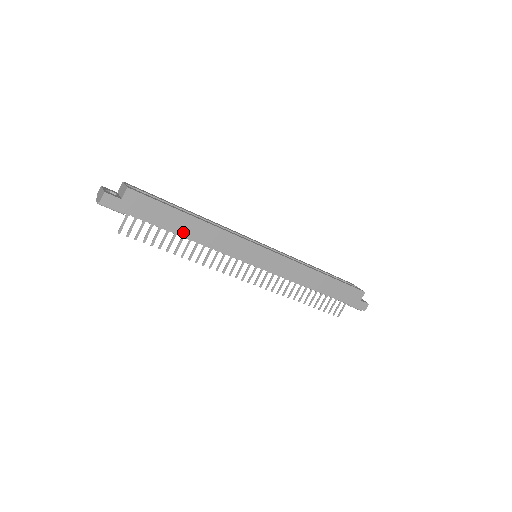
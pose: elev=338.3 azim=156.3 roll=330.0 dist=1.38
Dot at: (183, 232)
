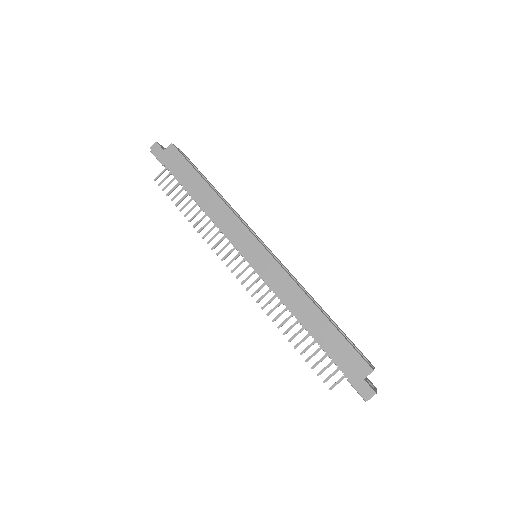
Dot at: (195, 195)
